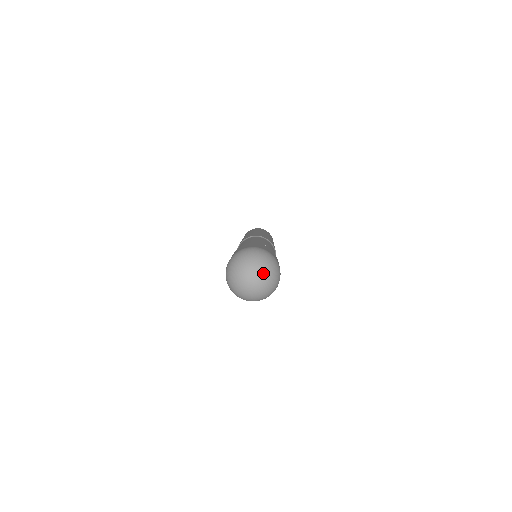
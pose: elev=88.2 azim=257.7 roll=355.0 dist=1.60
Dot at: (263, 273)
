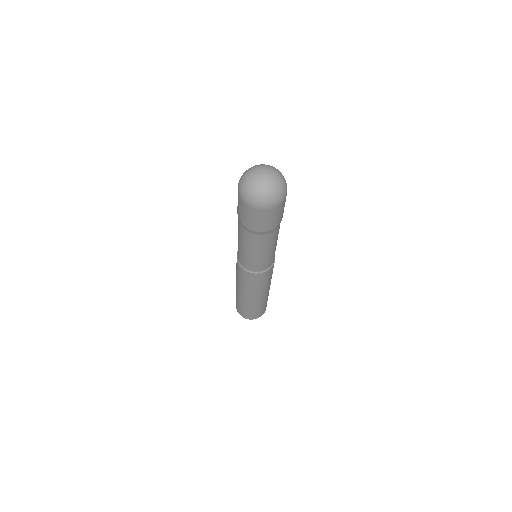
Dot at: (272, 171)
